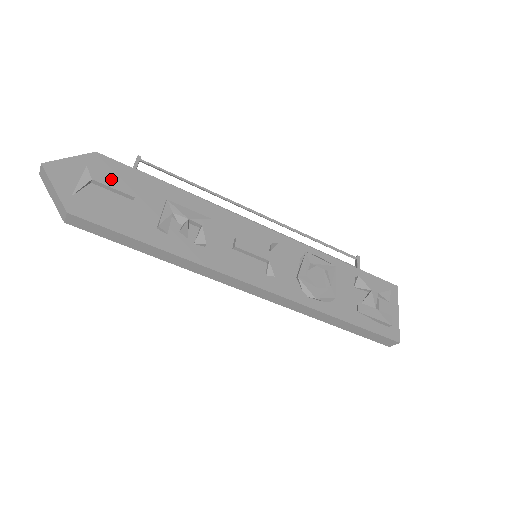
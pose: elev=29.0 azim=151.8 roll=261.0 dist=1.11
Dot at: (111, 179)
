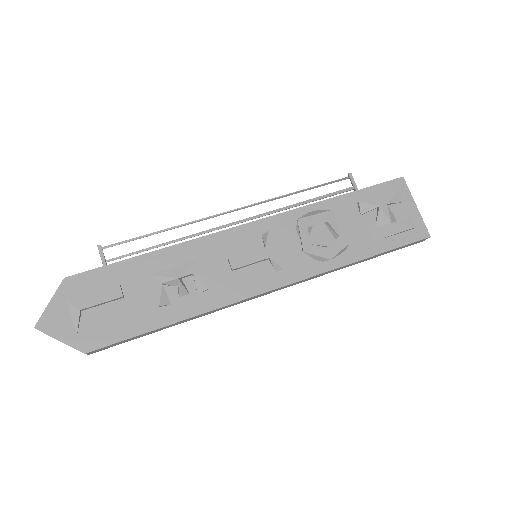
Dot at: (94, 296)
